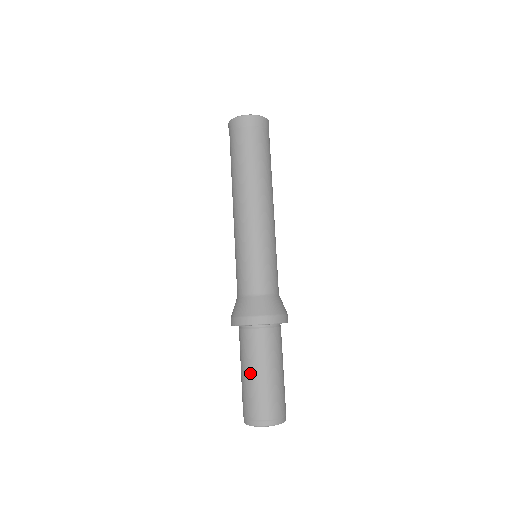
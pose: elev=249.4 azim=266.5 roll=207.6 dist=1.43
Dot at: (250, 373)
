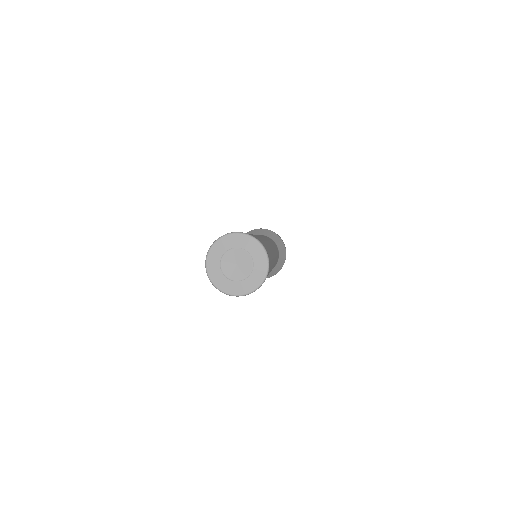
Dot at: occluded
